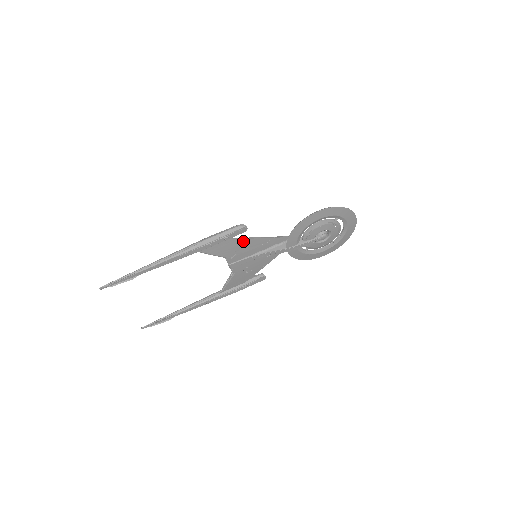
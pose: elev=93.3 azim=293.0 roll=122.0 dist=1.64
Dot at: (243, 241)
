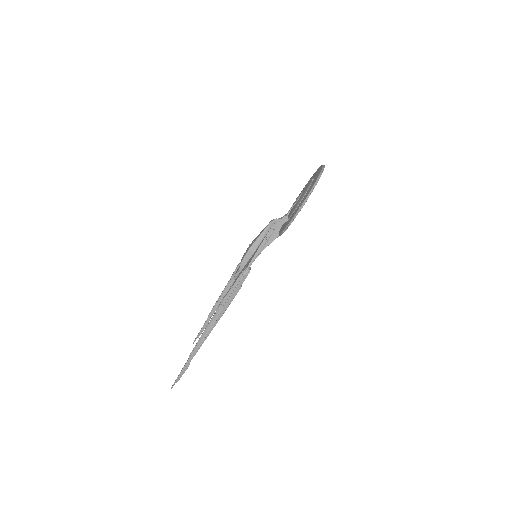
Dot at: occluded
